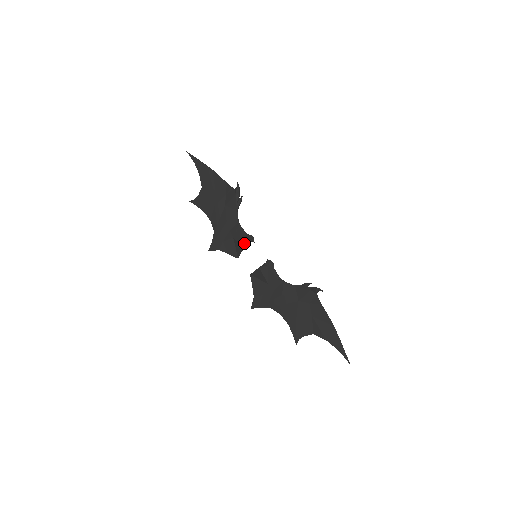
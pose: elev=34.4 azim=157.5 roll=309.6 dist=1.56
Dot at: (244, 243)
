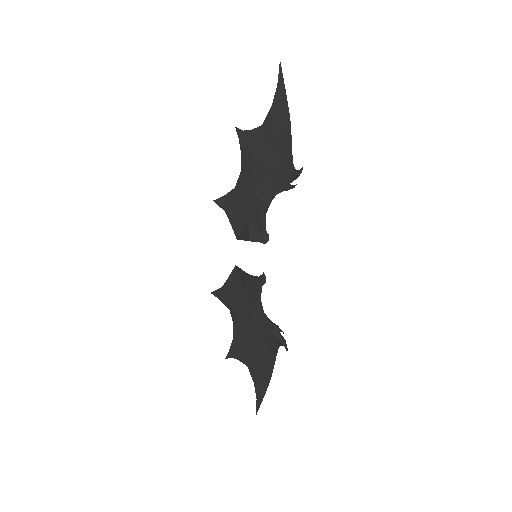
Dot at: (254, 236)
